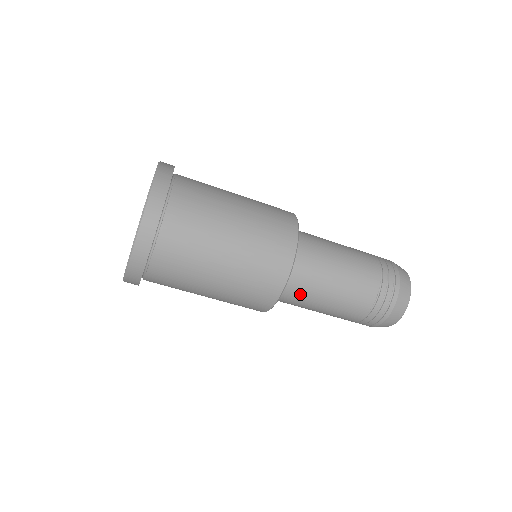
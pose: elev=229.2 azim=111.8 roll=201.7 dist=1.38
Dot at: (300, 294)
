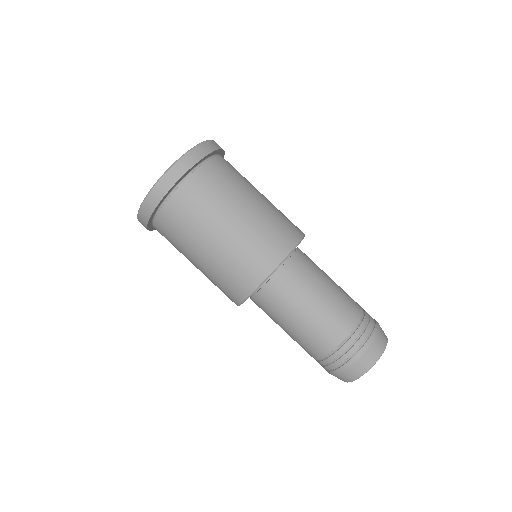
Dot at: (271, 305)
